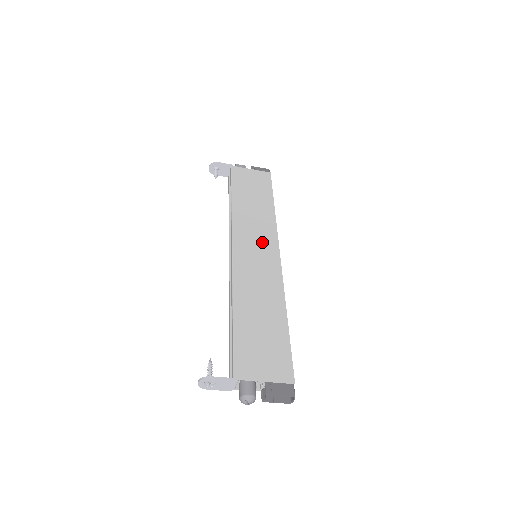
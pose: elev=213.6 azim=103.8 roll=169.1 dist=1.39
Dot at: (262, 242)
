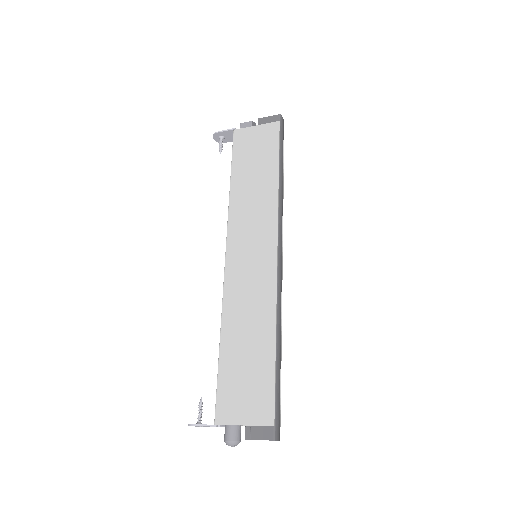
Dot at: (258, 239)
